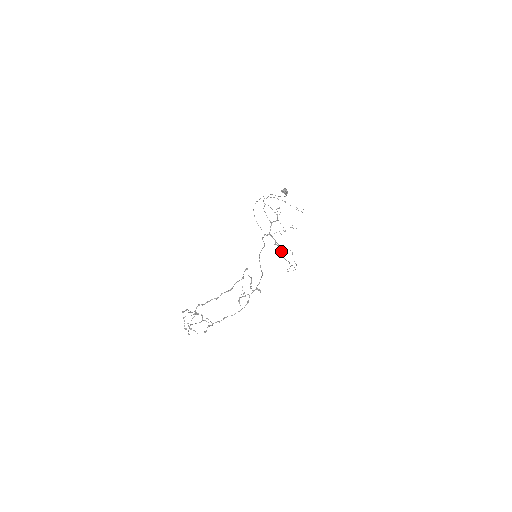
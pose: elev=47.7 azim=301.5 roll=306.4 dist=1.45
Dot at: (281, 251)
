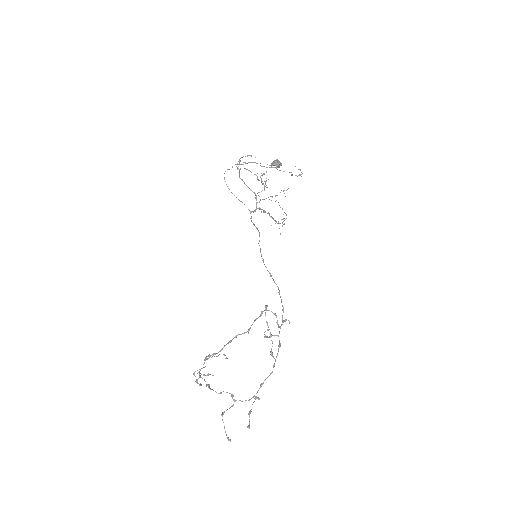
Dot at: (273, 218)
